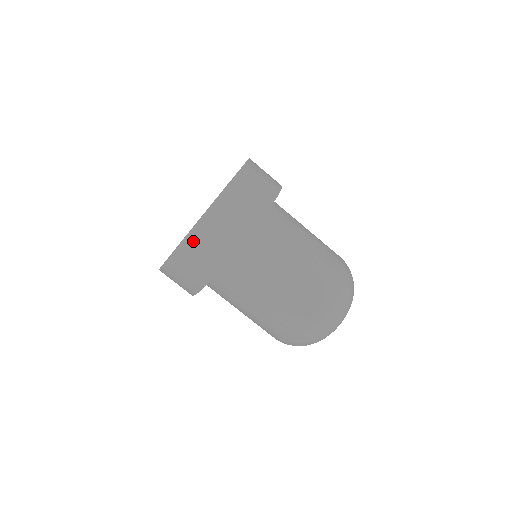
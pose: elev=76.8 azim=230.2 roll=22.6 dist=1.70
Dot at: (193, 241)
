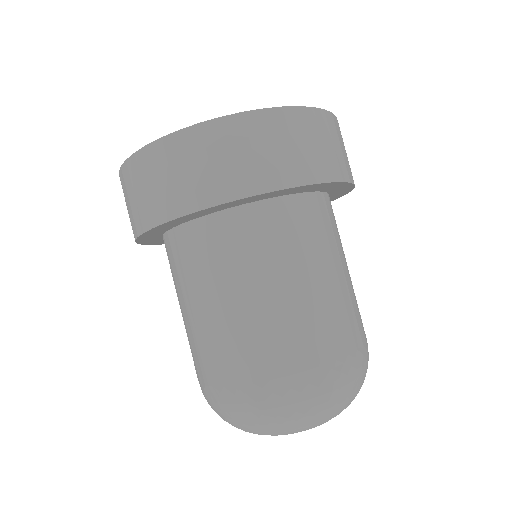
Dot at: (268, 123)
